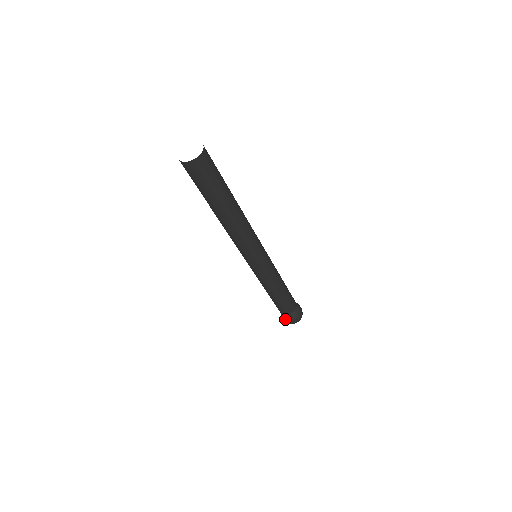
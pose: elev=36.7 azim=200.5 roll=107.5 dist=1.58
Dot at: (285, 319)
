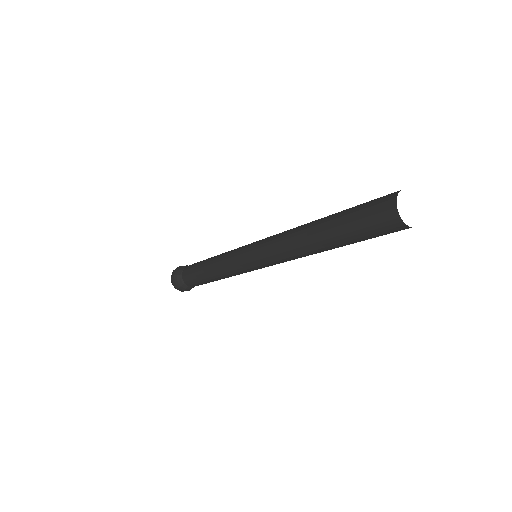
Dot at: (181, 288)
